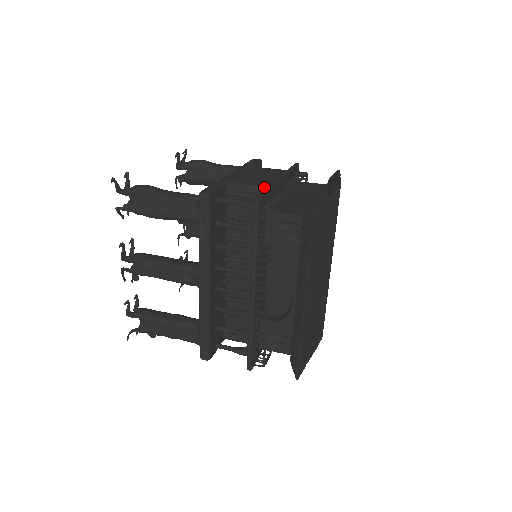
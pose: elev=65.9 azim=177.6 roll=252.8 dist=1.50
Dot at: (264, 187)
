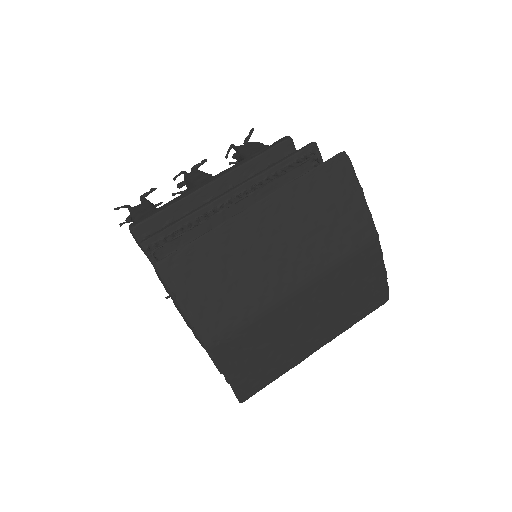
Dot at: occluded
